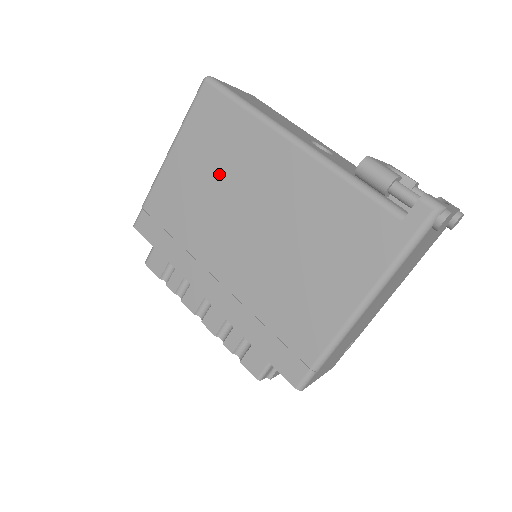
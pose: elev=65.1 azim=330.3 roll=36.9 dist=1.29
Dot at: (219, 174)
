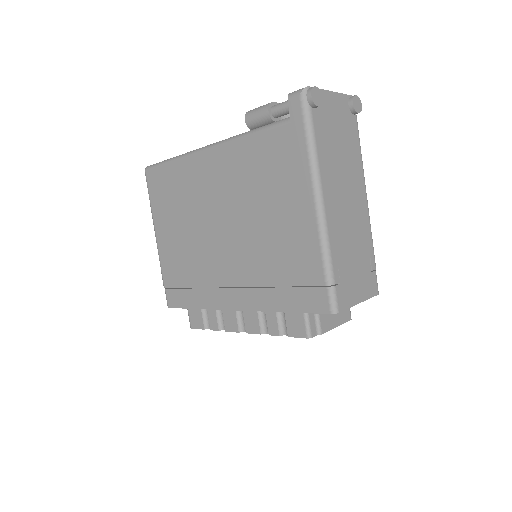
Dot at: (186, 215)
